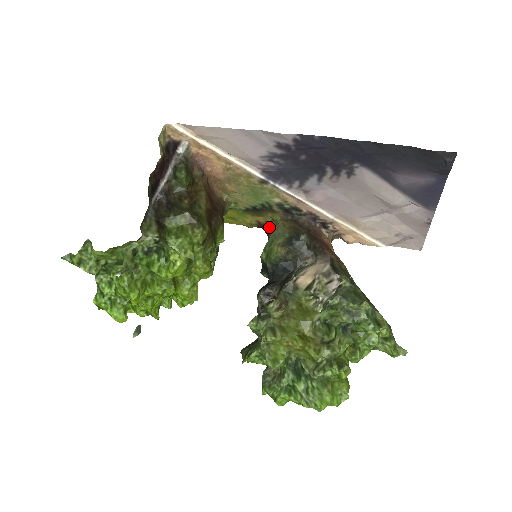
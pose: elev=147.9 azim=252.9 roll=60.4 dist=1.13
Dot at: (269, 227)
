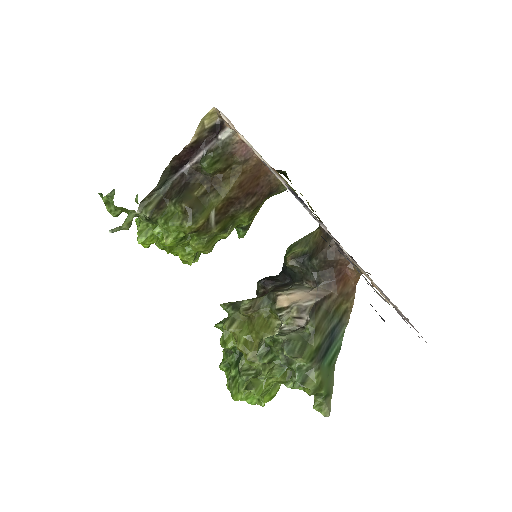
Dot at: occluded
